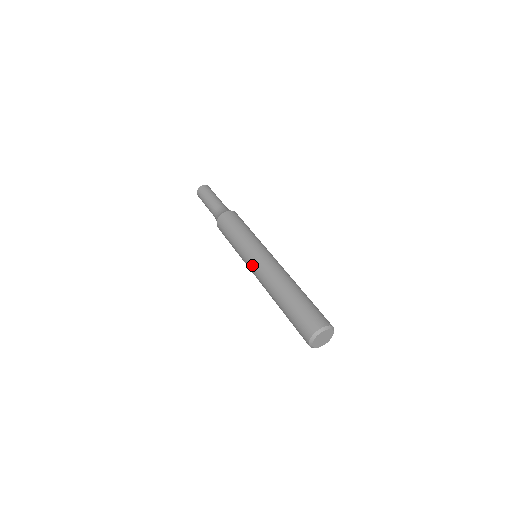
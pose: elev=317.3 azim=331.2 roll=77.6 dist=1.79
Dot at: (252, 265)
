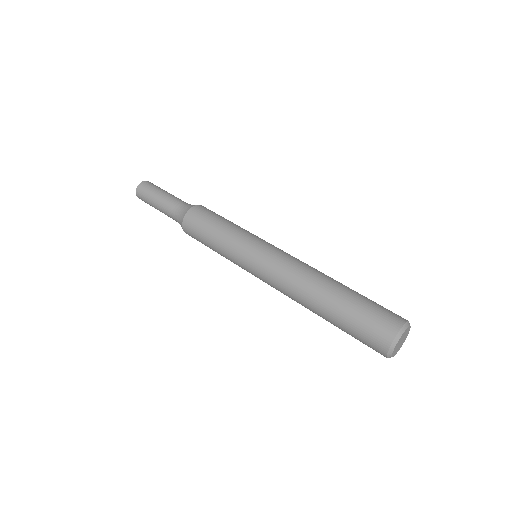
Dot at: occluded
